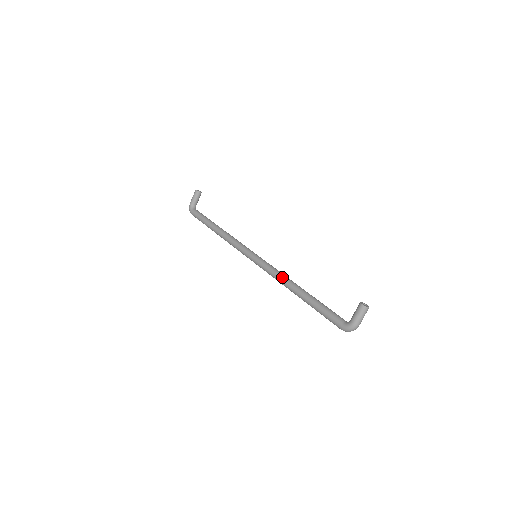
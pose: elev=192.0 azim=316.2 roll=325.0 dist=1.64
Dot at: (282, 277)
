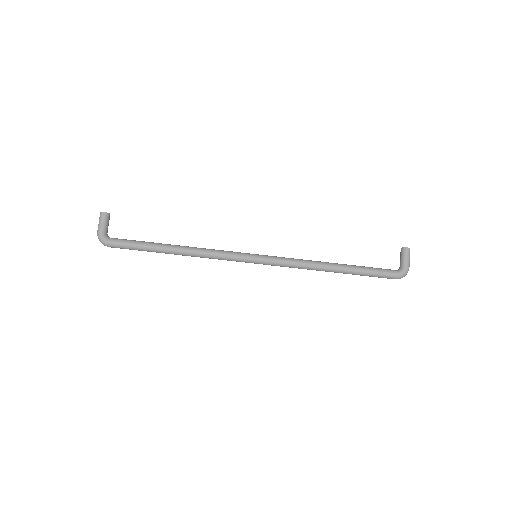
Dot at: (309, 261)
